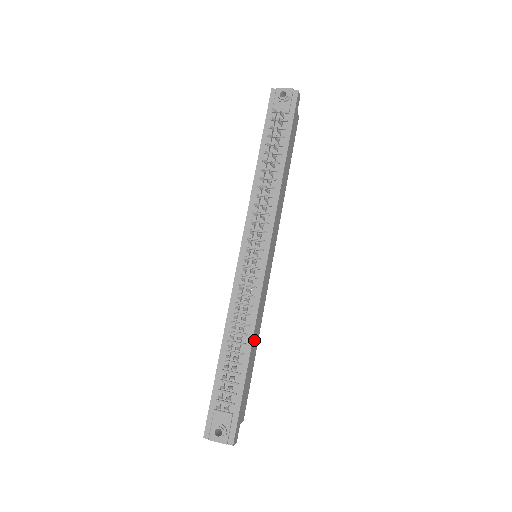
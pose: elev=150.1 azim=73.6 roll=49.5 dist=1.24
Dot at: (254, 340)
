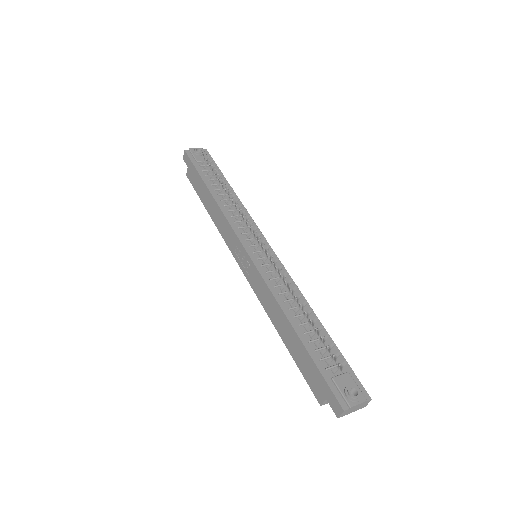
Dot at: occluded
